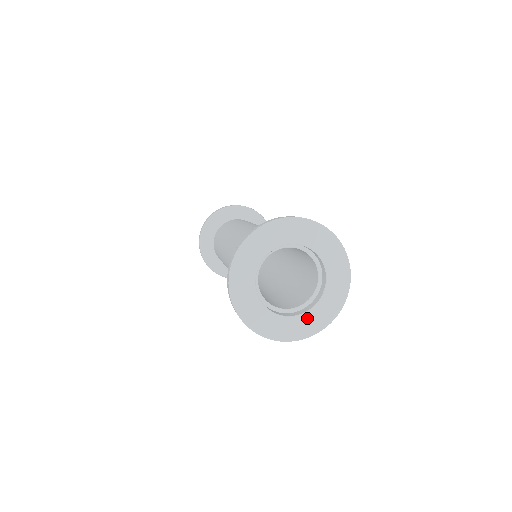
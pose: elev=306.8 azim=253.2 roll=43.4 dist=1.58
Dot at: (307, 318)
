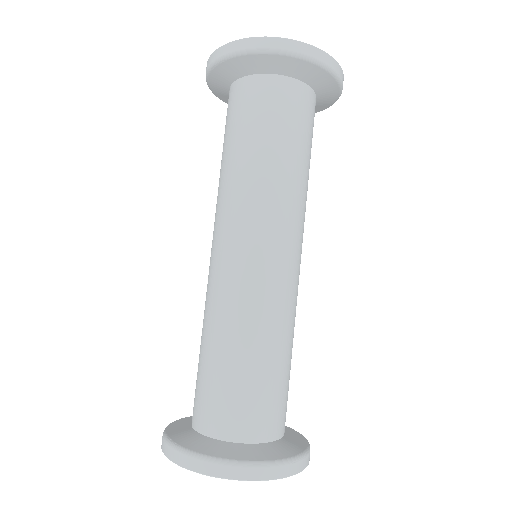
Dot at: occluded
